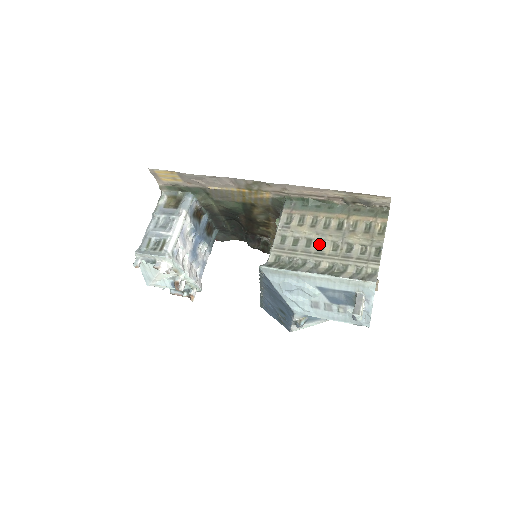
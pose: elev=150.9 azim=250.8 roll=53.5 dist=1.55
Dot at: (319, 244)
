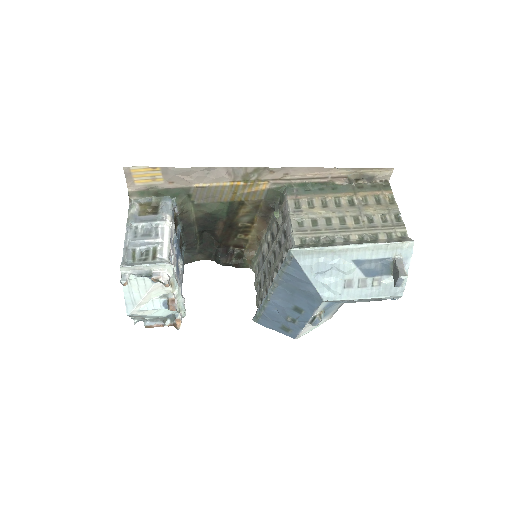
Dot at: (339, 221)
